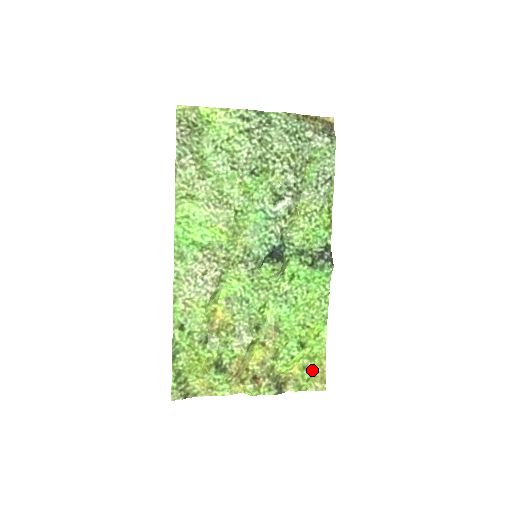
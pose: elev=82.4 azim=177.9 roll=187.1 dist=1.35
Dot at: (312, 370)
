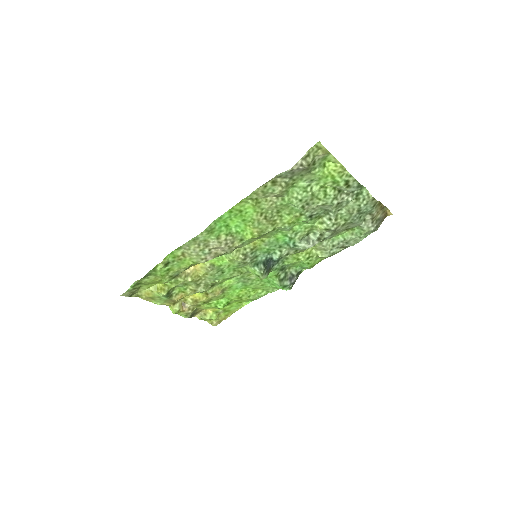
Dot at: (219, 316)
